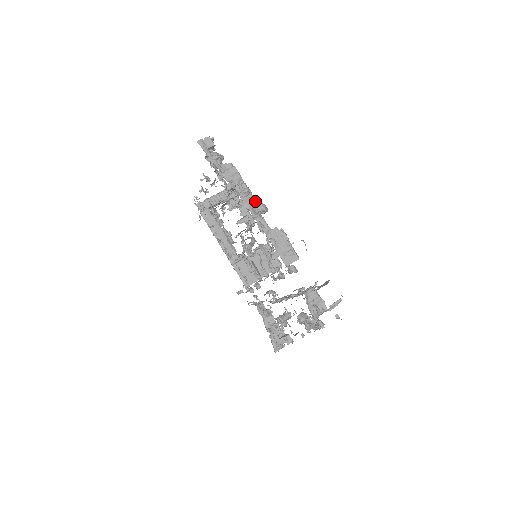
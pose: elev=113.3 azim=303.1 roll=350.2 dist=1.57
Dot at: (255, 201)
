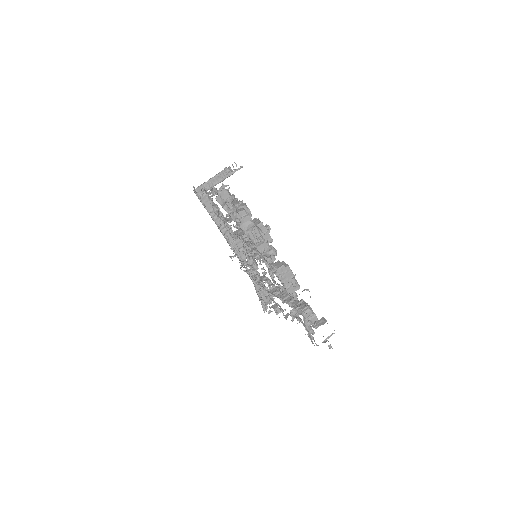
Dot at: (266, 244)
